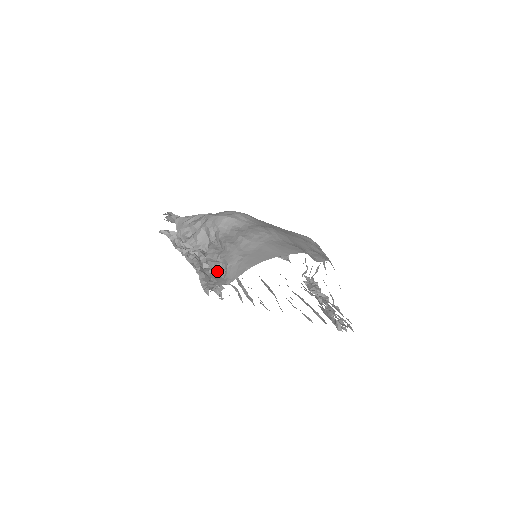
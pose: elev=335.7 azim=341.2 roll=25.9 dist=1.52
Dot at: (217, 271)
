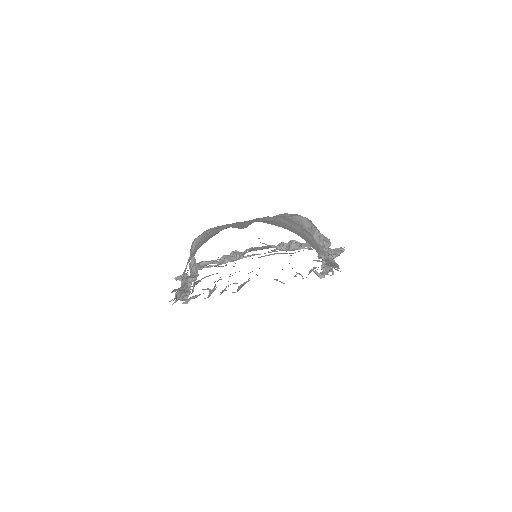
Dot at: (184, 283)
